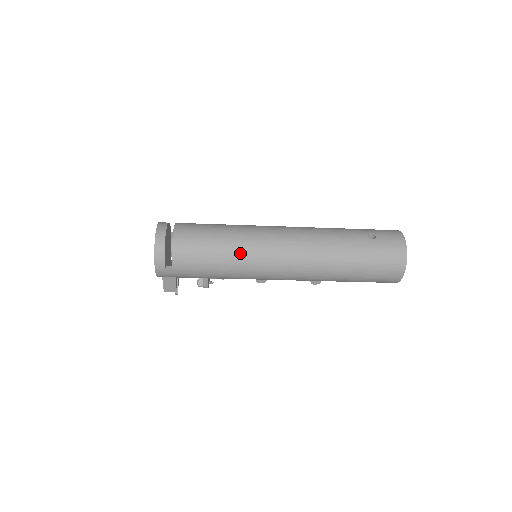
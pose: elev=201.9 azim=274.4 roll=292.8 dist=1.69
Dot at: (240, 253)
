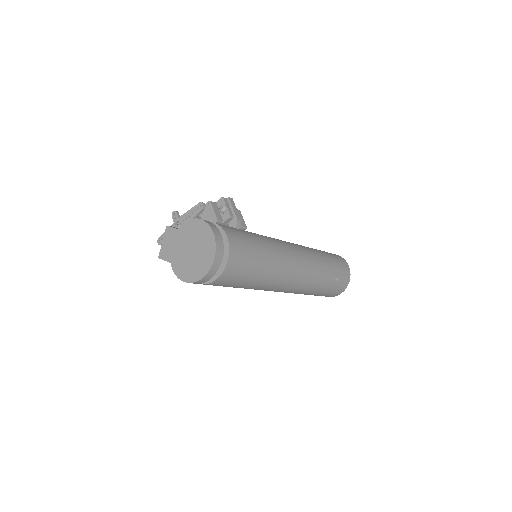
Dot at: (260, 286)
